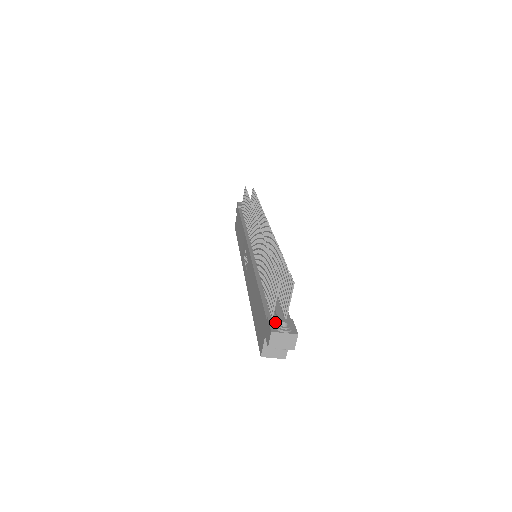
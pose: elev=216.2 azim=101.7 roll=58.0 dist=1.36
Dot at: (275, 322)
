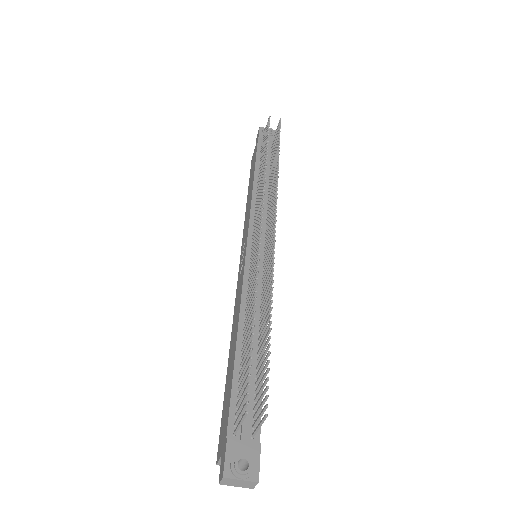
Dot at: (234, 452)
